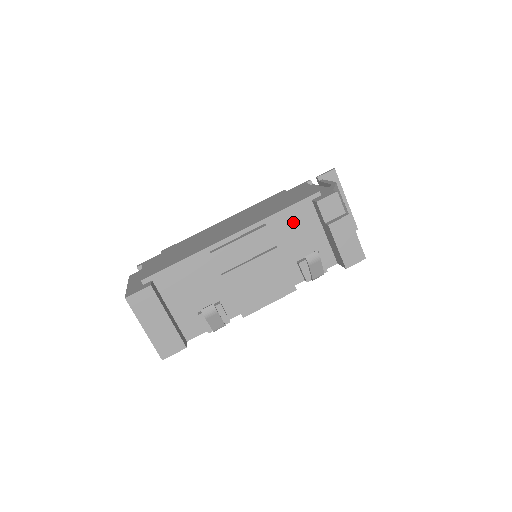
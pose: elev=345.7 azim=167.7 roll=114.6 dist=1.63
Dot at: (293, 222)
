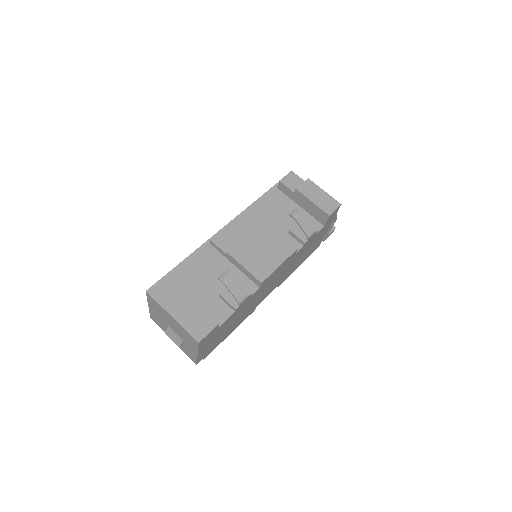
Dot at: (270, 206)
